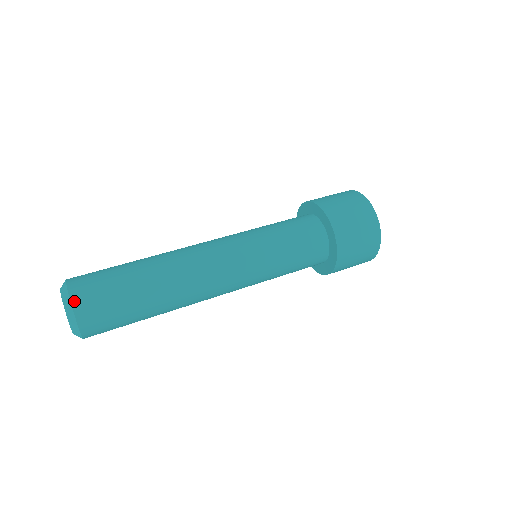
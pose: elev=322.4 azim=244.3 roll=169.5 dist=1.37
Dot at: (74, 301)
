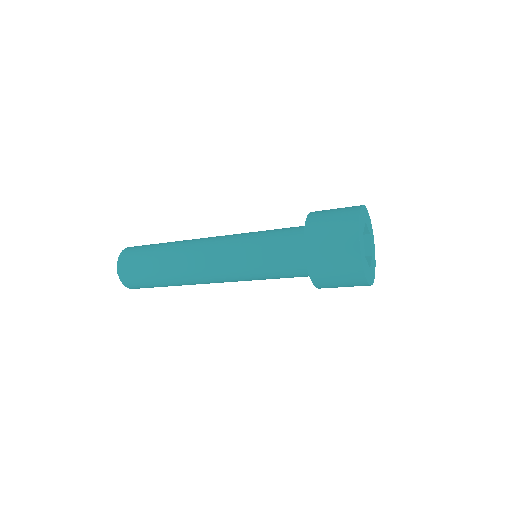
Dot at: (120, 256)
